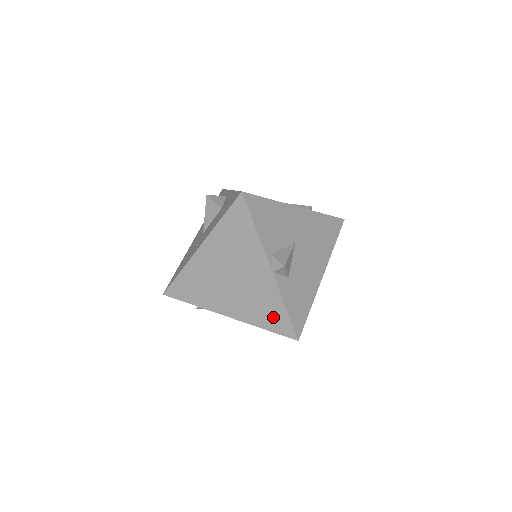
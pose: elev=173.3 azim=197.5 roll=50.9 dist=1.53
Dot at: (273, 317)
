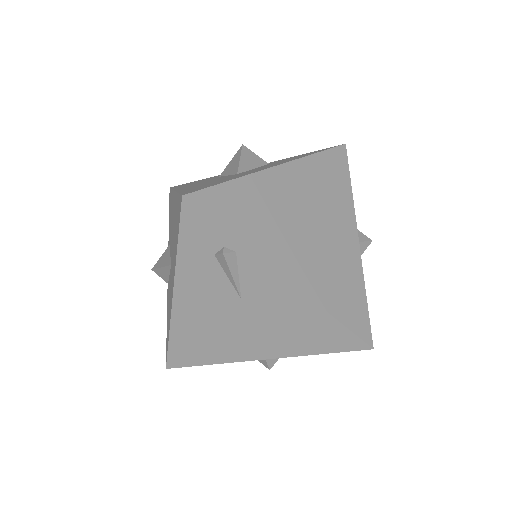
Dot at: (349, 302)
